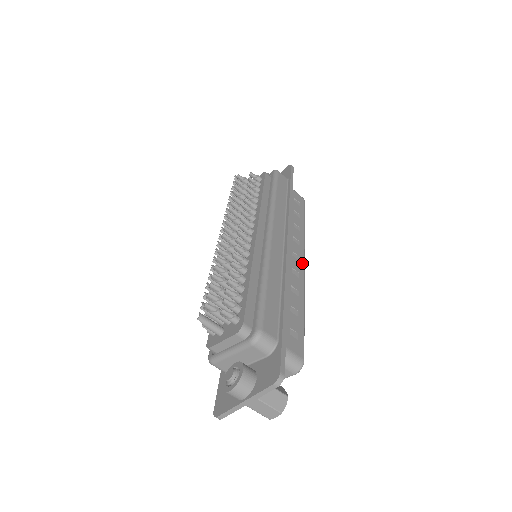
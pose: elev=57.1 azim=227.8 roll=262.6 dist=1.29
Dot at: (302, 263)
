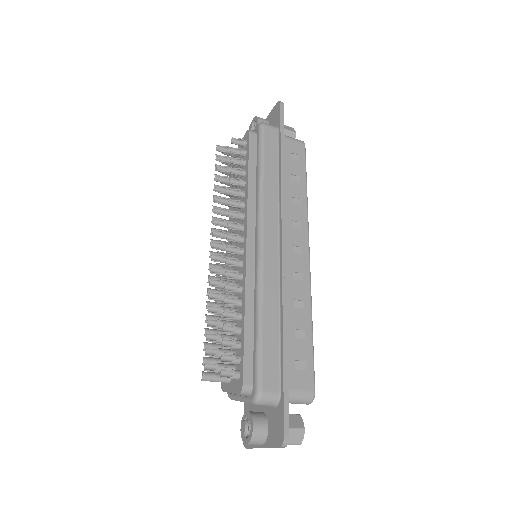
Dot at: (306, 255)
